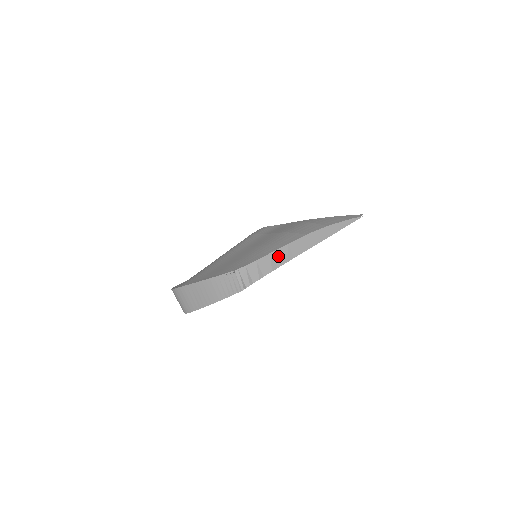
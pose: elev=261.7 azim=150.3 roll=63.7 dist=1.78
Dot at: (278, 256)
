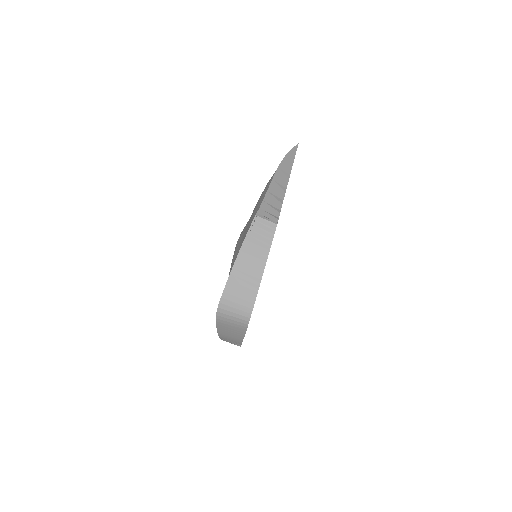
Dot at: (274, 191)
